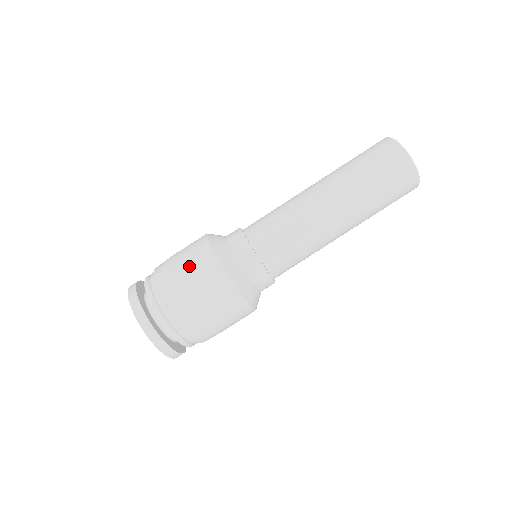
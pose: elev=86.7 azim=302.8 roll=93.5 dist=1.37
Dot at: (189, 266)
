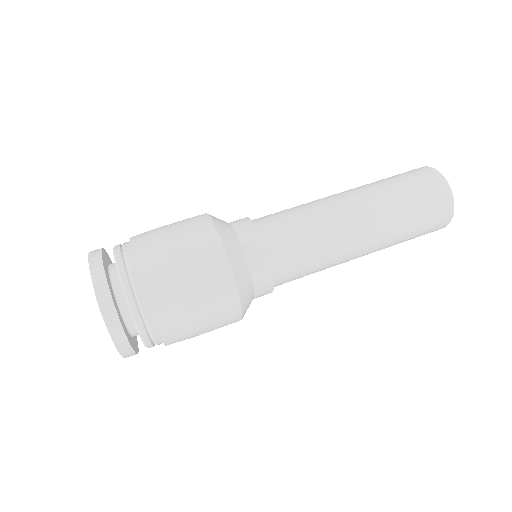
Dot at: (176, 226)
